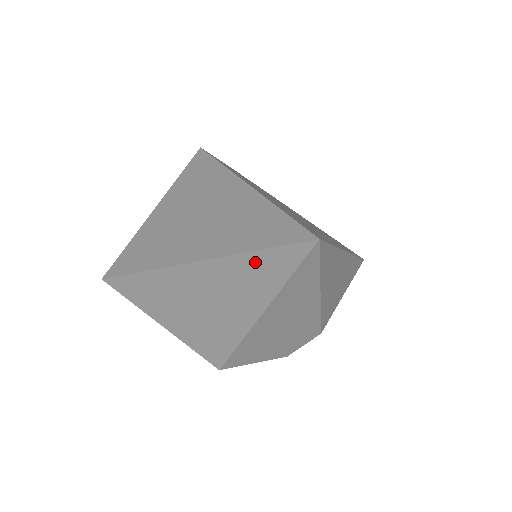
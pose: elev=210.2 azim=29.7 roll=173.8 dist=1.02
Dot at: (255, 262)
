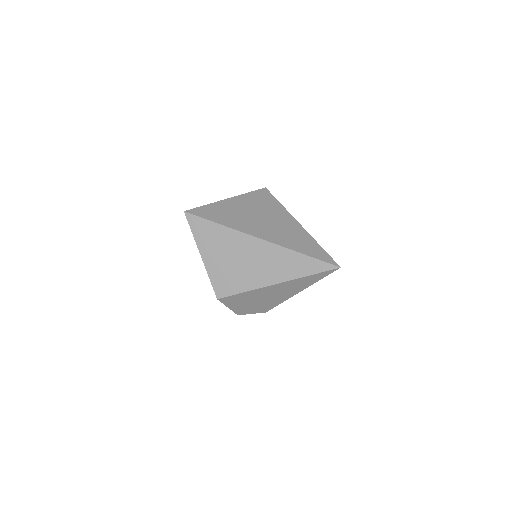
Dot at: (302, 259)
